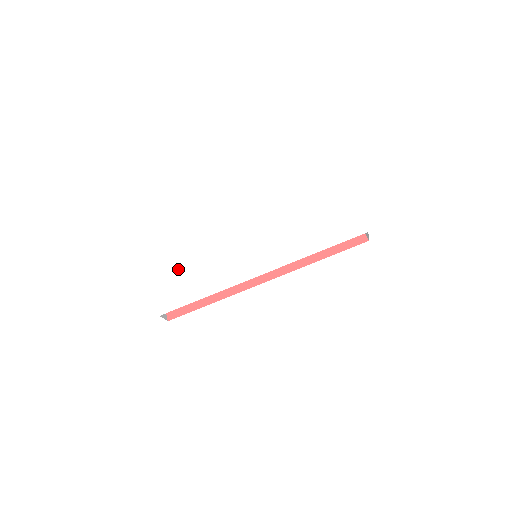
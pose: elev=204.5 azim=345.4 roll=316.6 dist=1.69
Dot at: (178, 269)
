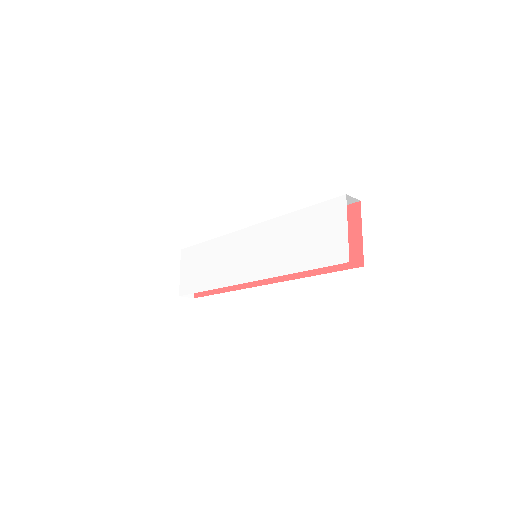
Dot at: (197, 254)
